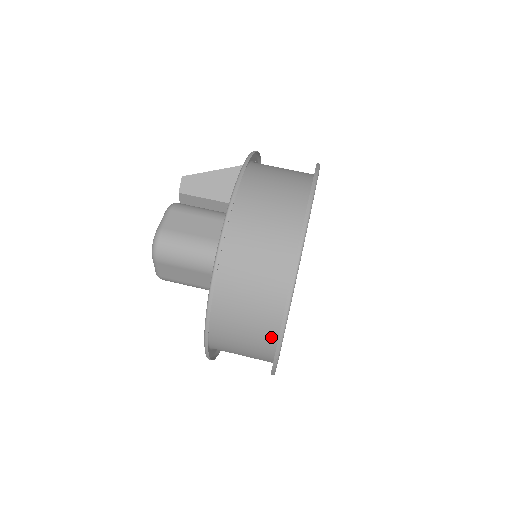
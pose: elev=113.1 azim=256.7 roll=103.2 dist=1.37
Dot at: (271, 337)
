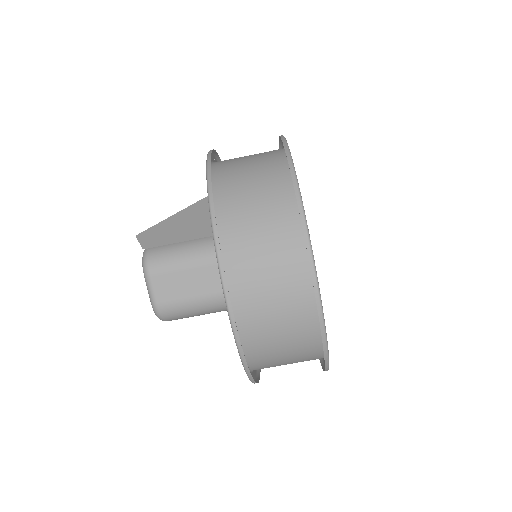
Dot at: occluded
